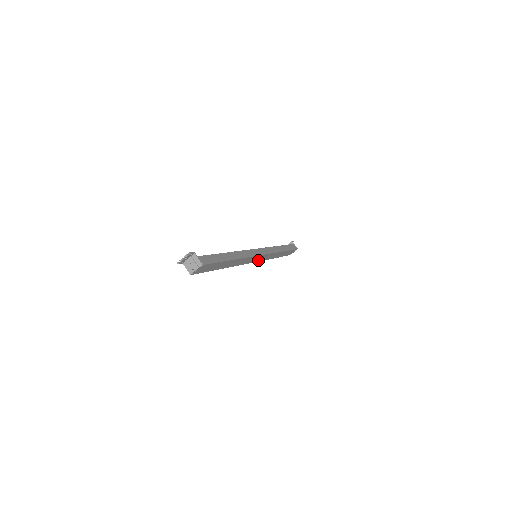
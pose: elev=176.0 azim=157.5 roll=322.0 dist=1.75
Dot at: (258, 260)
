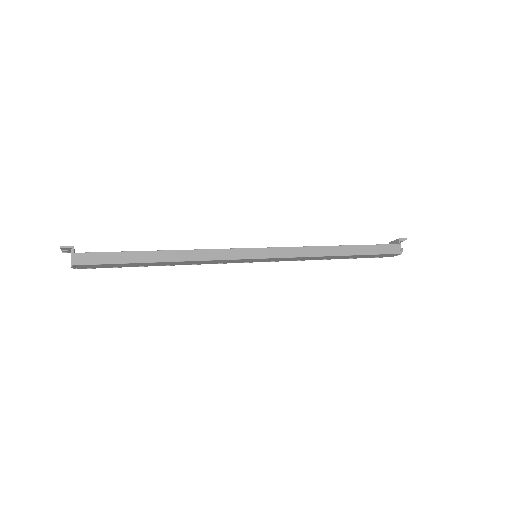
Dot at: (267, 260)
